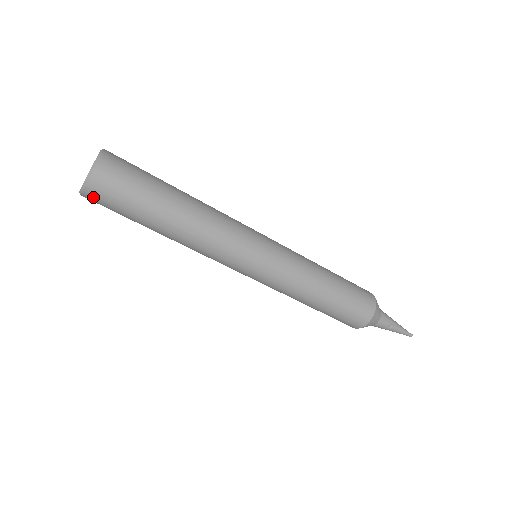
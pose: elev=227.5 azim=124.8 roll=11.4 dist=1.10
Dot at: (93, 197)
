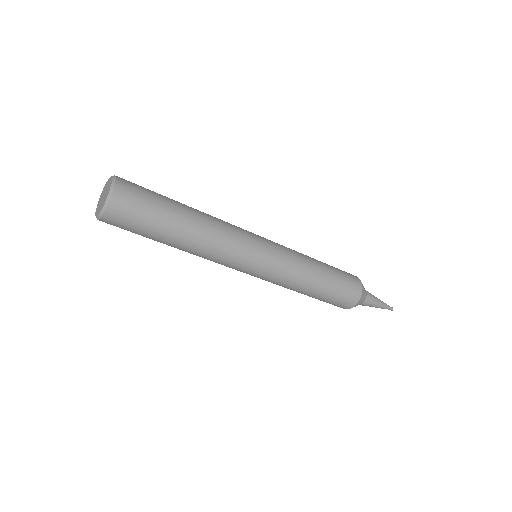
Dot at: occluded
